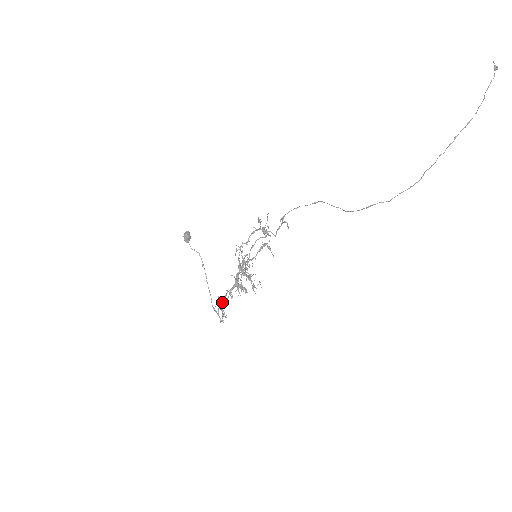
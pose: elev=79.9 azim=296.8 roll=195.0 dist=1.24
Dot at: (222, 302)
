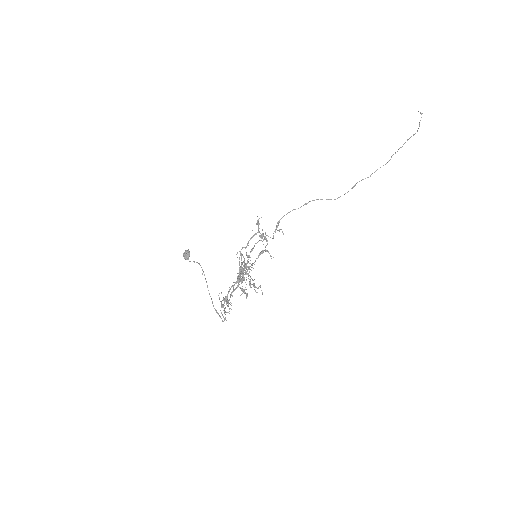
Dot at: (224, 301)
